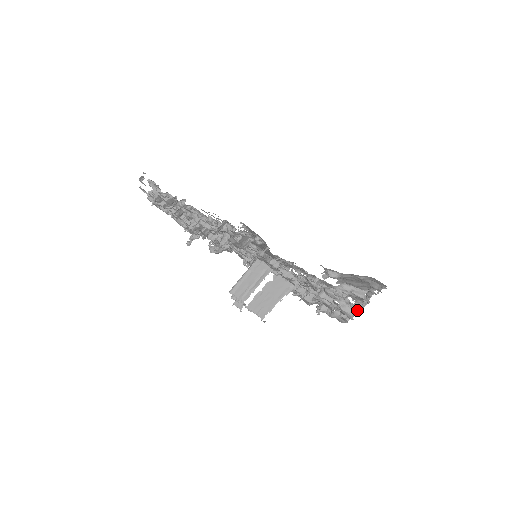
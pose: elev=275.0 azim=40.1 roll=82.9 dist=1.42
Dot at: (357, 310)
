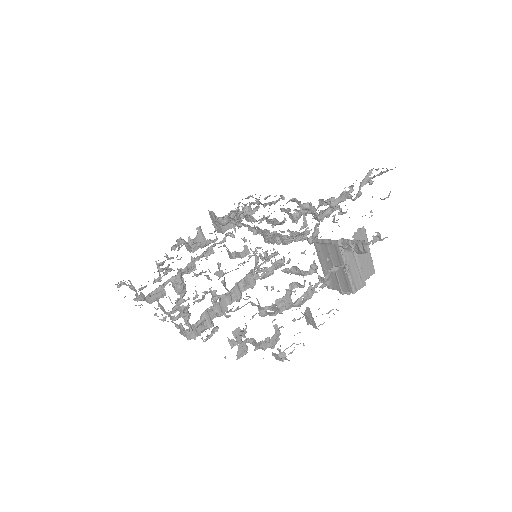
Dot at: occluded
